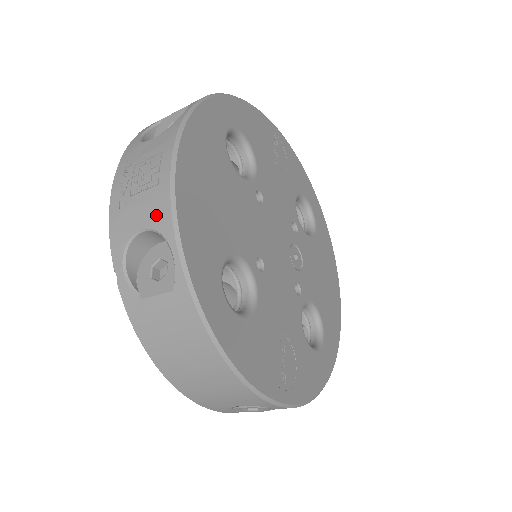
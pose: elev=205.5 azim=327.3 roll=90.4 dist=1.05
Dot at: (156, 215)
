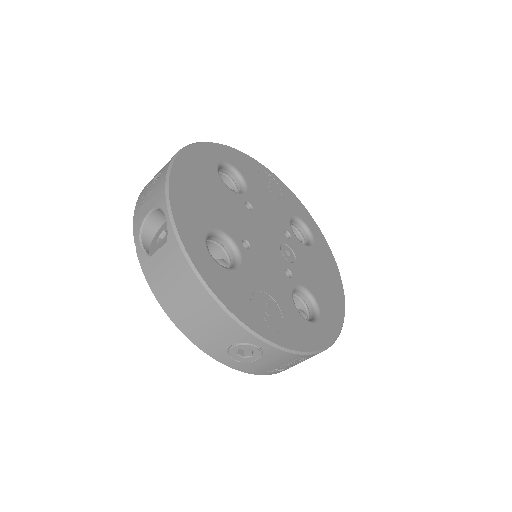
Dot at: (157, 199)
